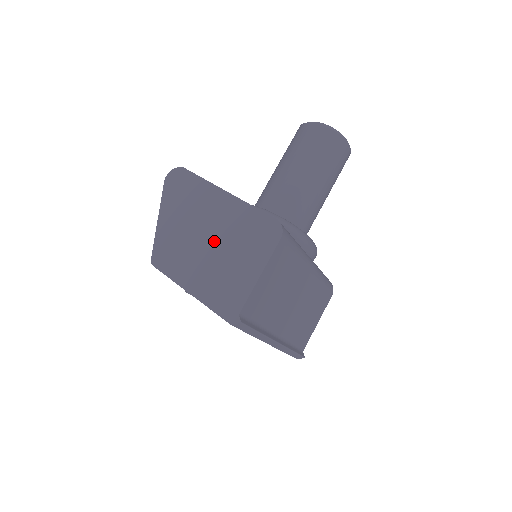
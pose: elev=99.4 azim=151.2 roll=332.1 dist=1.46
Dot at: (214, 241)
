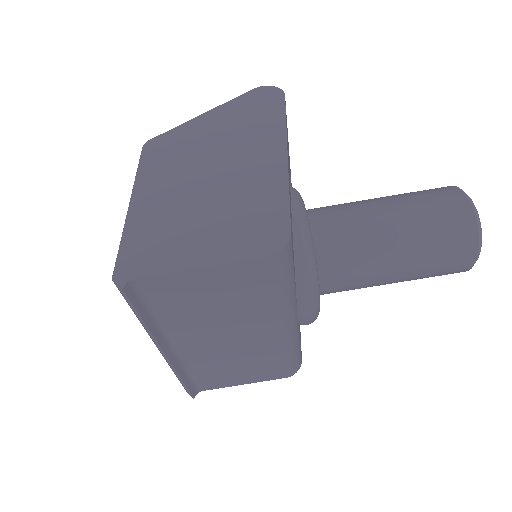
Dot at: (213, 185)
